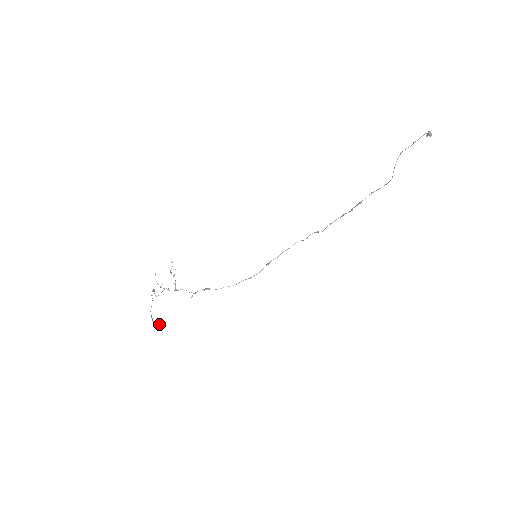
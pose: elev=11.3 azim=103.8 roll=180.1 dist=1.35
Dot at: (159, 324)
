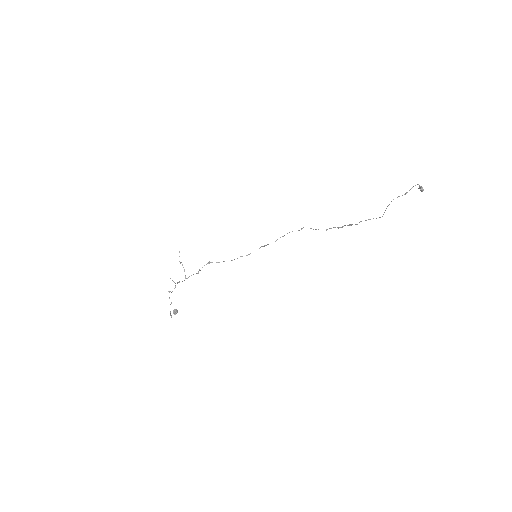
Dot at: (176, 313)
